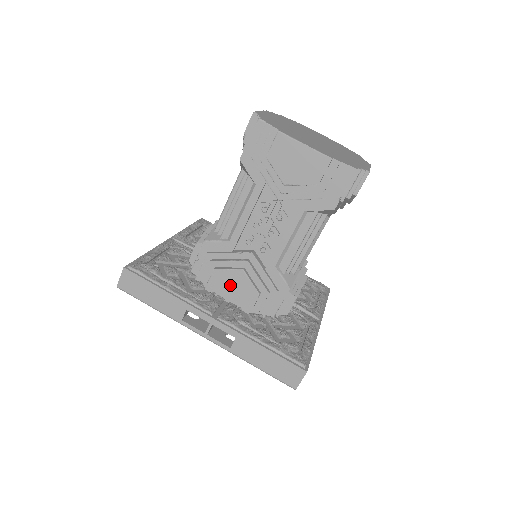
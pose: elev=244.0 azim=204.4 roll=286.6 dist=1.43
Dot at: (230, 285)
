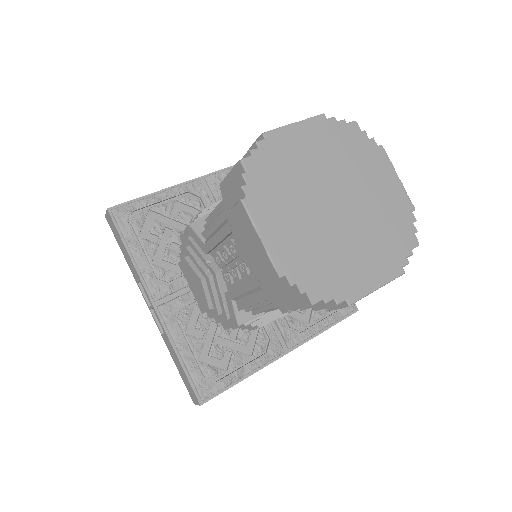
Dot at: (193, 281)
